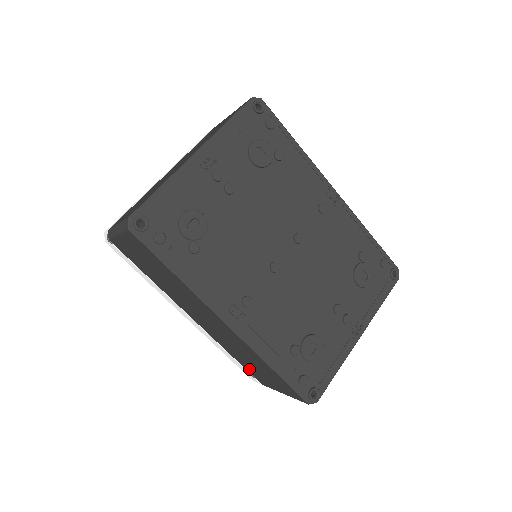
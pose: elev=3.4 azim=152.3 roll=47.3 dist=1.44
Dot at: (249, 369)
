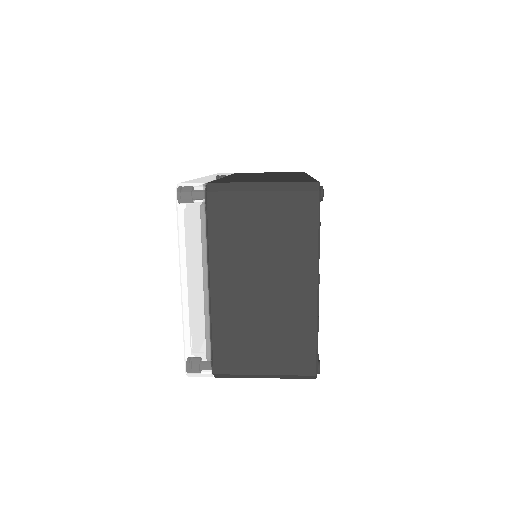
Dot at: occluded
